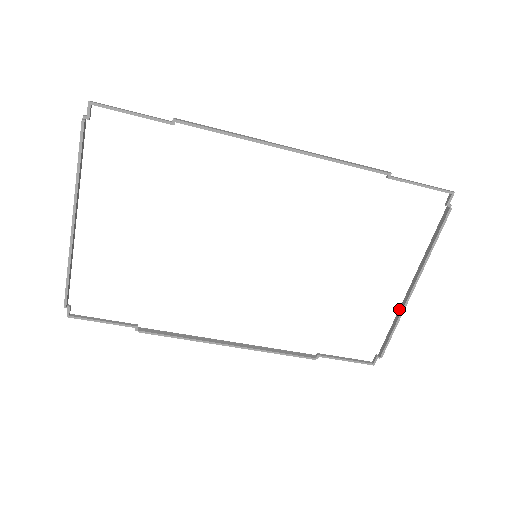
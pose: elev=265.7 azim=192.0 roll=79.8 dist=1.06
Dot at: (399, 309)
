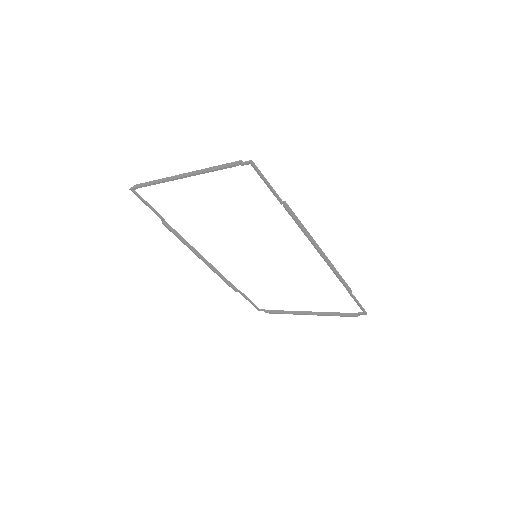
Dot at: (294, 311)
